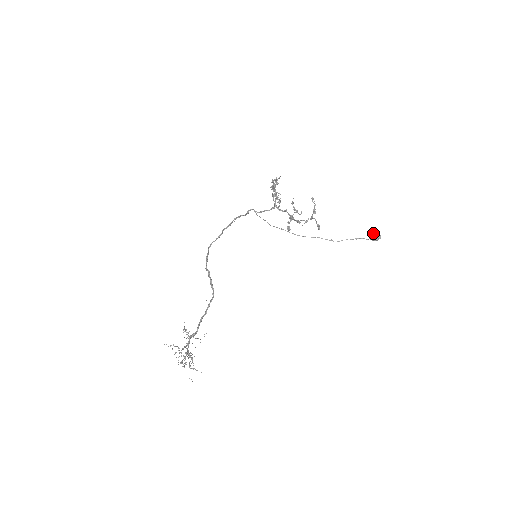
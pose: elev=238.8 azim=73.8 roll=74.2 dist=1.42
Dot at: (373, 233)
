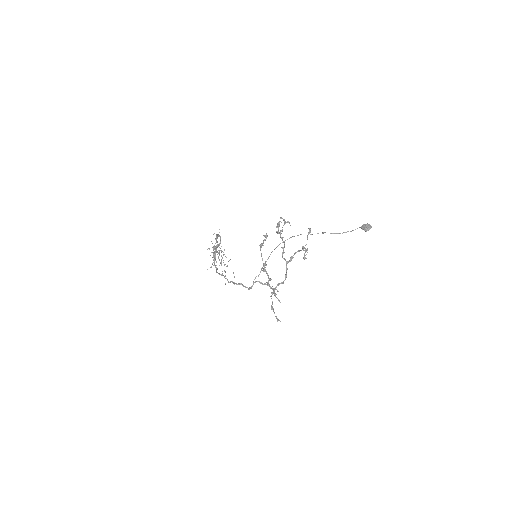
Dot at: occluded
